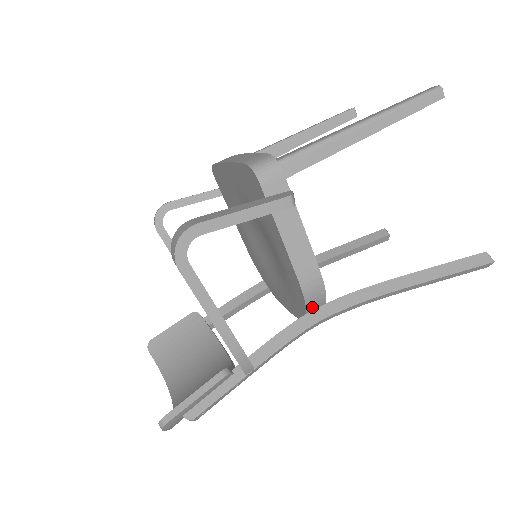
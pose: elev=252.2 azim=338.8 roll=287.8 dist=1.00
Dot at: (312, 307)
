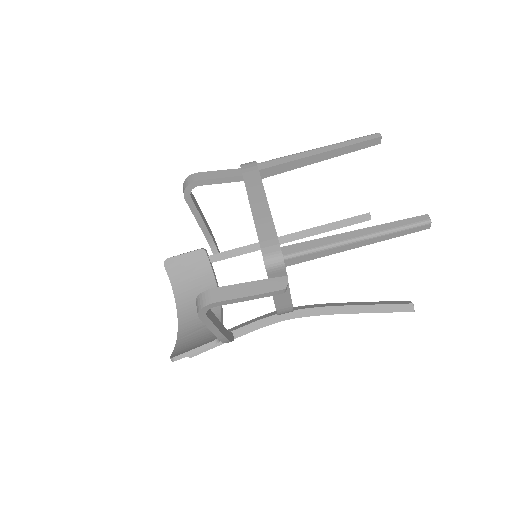
Dot at: occluded
